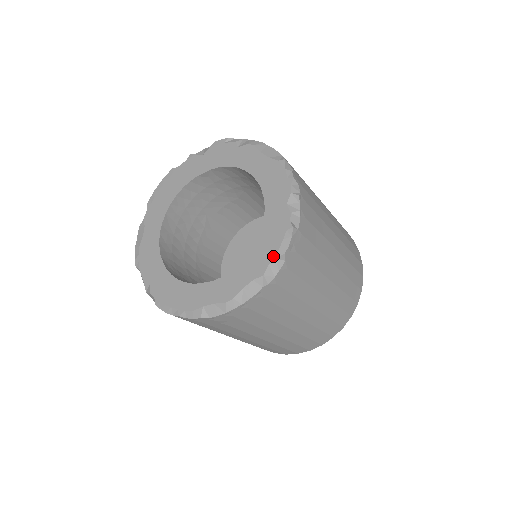
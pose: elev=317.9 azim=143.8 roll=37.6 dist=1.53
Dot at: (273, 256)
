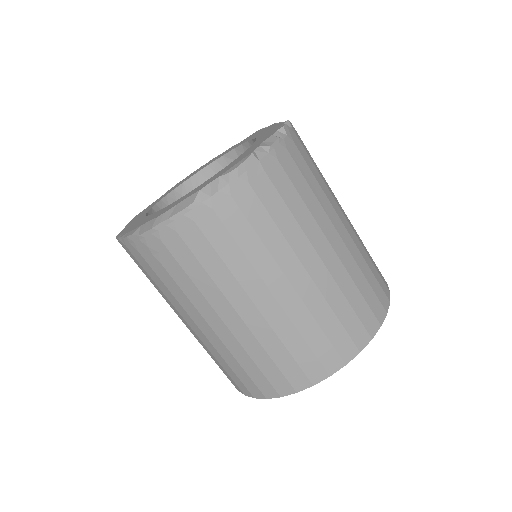
Dot at: (219, 176)
